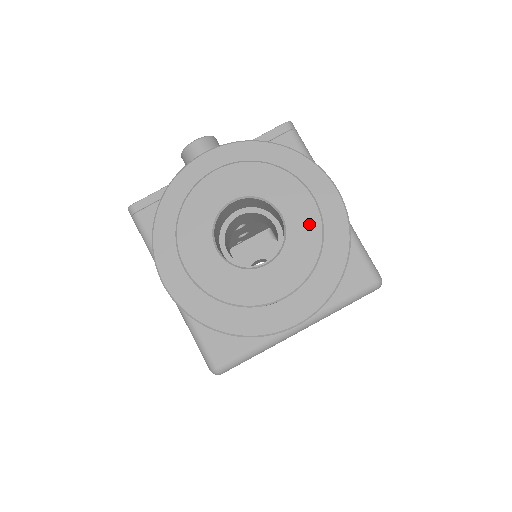
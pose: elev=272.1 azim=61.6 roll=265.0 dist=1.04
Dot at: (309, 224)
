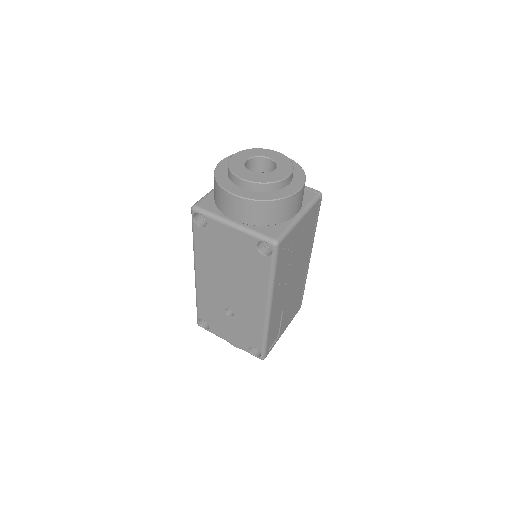
Dot at: (278, 177)
